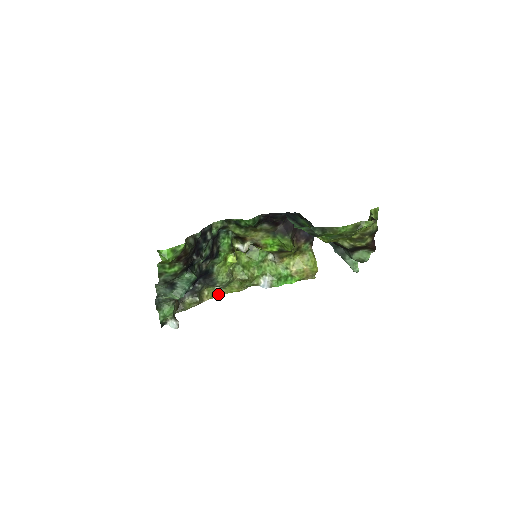
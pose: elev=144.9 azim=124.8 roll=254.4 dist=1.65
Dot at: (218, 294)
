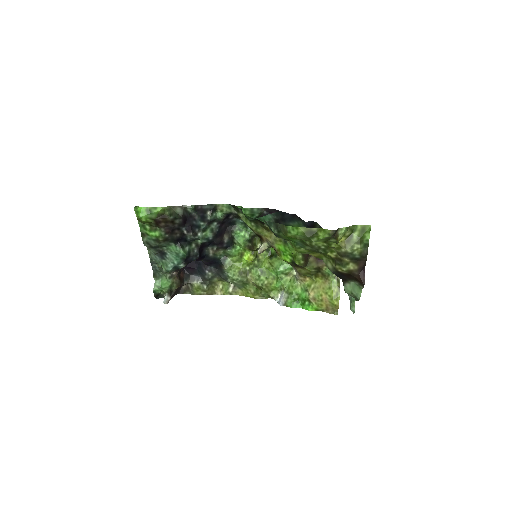
Dot at: (234, 293)
